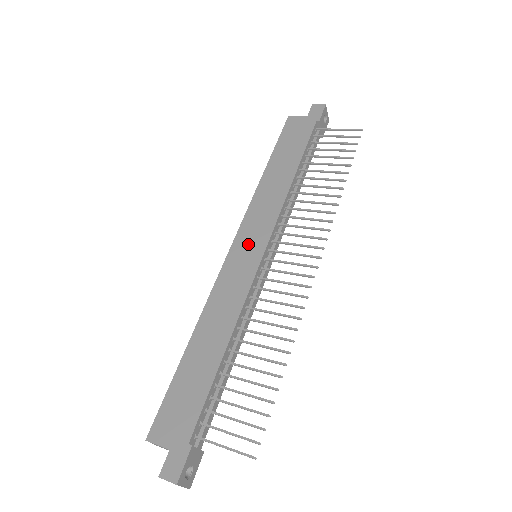
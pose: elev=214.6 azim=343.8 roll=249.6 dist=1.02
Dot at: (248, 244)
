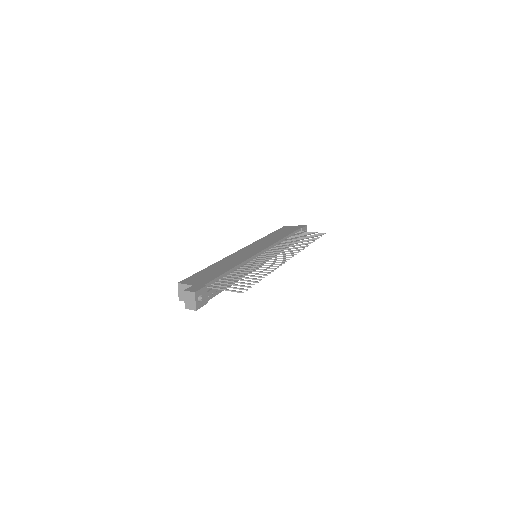
Dot at: (253, 248)
